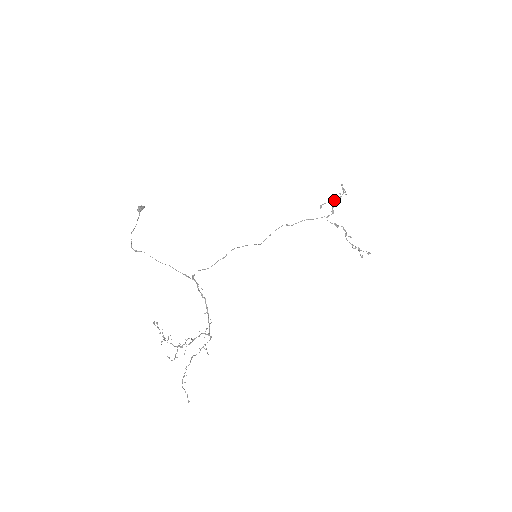
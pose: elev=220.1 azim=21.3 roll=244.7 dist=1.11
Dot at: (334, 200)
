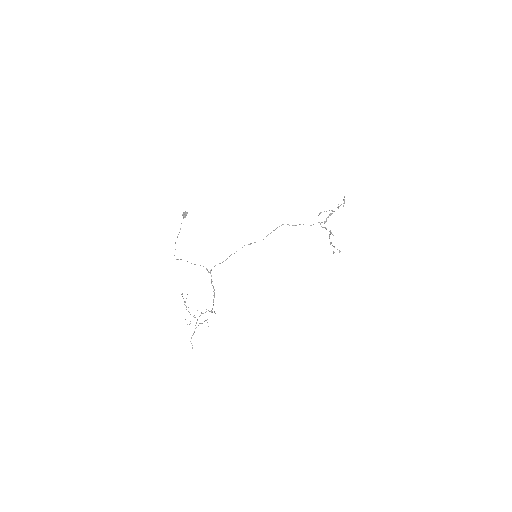
Dot at: (332, 210)
